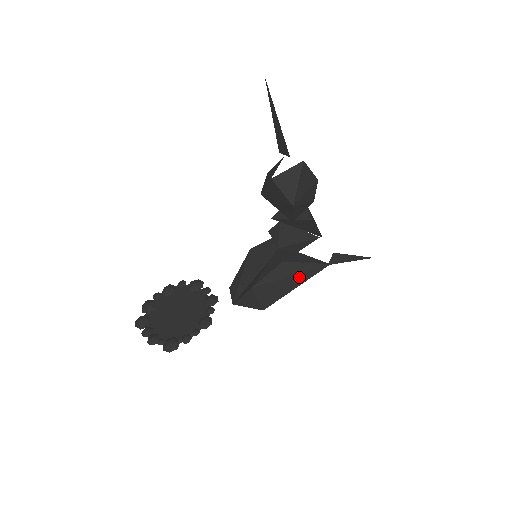
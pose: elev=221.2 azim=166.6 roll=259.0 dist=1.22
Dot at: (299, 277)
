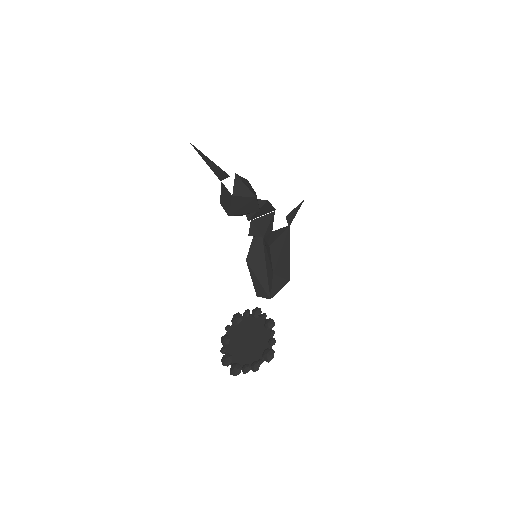
Dot at: (285, 246)
